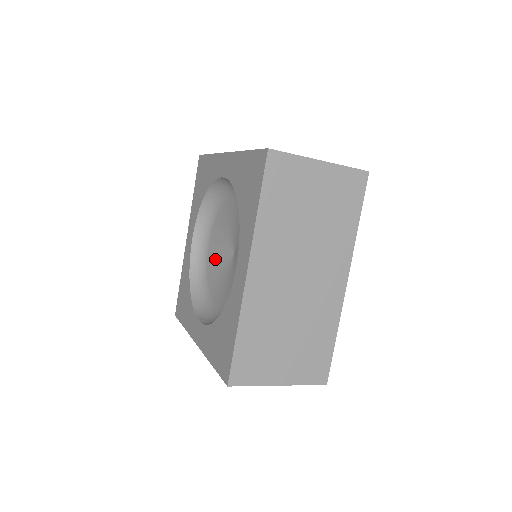
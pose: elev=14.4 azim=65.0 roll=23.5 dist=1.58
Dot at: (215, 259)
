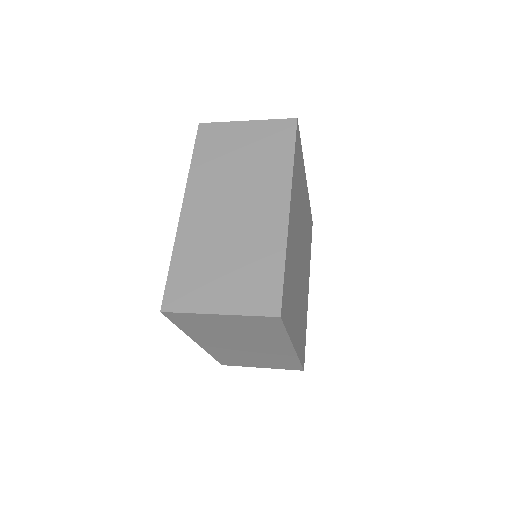
Dot at: occluded
